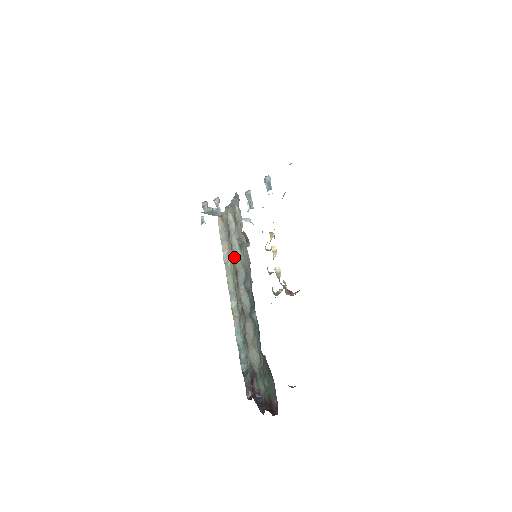
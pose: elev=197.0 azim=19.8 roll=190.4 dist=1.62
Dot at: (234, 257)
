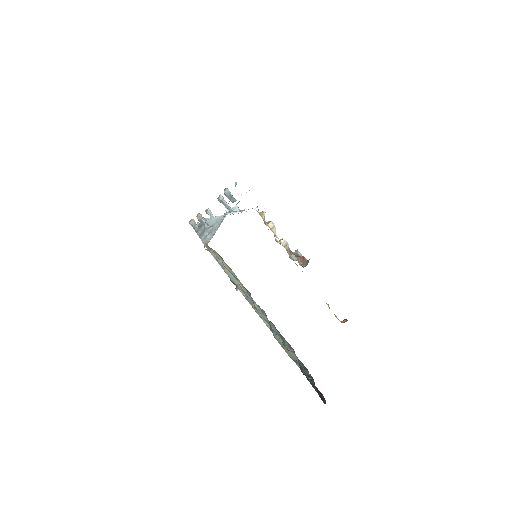
Dot at: occluded
